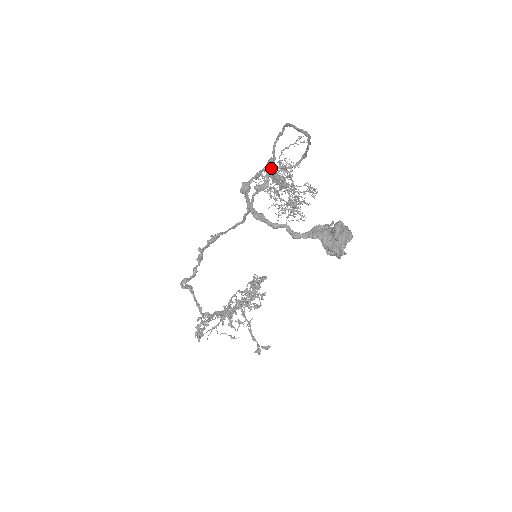
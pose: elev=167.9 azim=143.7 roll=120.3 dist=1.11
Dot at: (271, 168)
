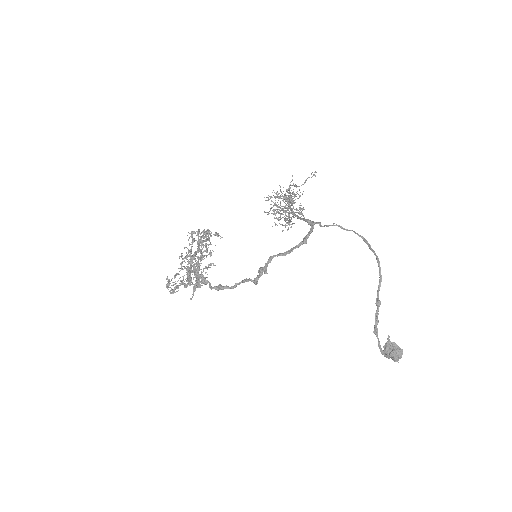
Dot at: (313, 224)
